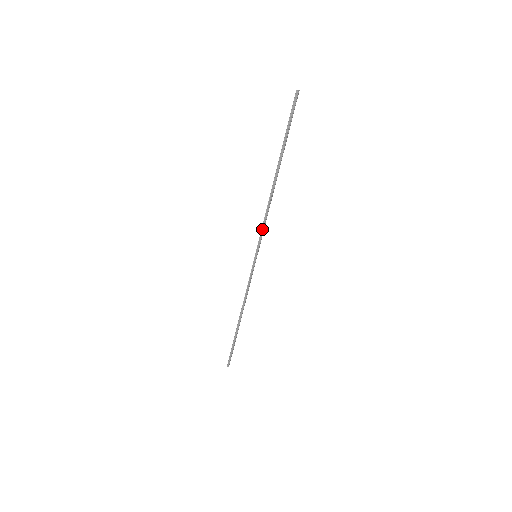
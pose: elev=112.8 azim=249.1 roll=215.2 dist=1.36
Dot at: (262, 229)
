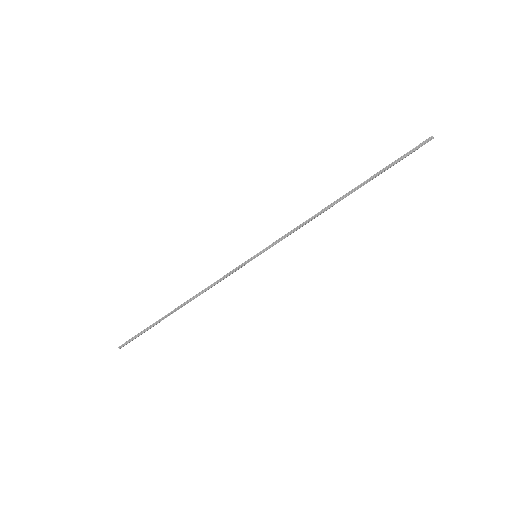
Dot at: (286, 234)
